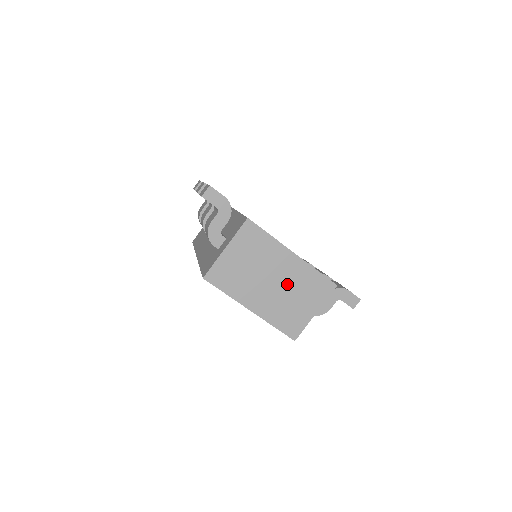
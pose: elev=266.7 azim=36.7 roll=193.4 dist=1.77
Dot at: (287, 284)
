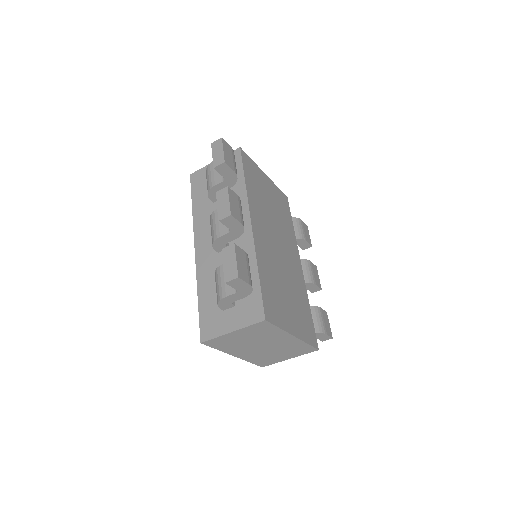
Dot at: (276, 348)
